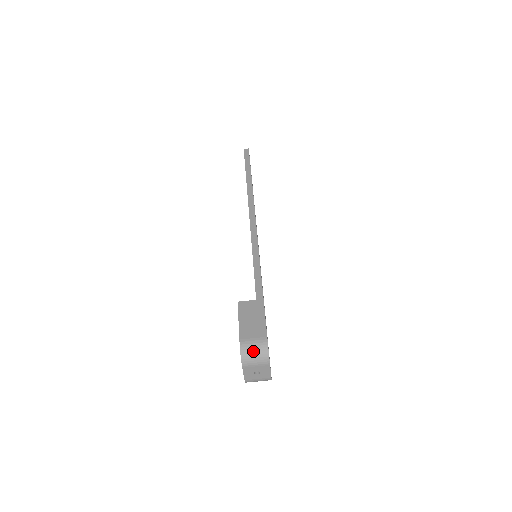
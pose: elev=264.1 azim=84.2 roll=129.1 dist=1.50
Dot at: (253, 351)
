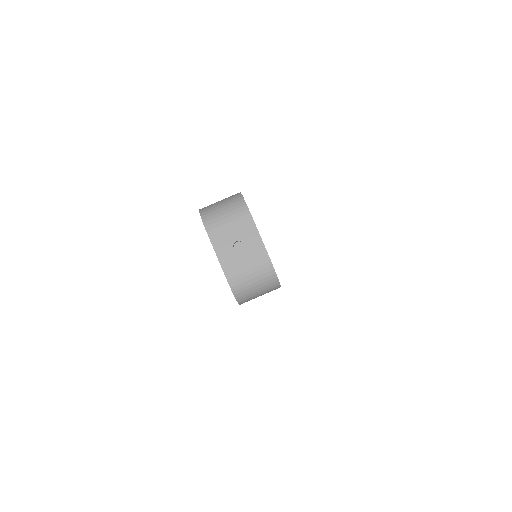
Dot at: (219, 205)
